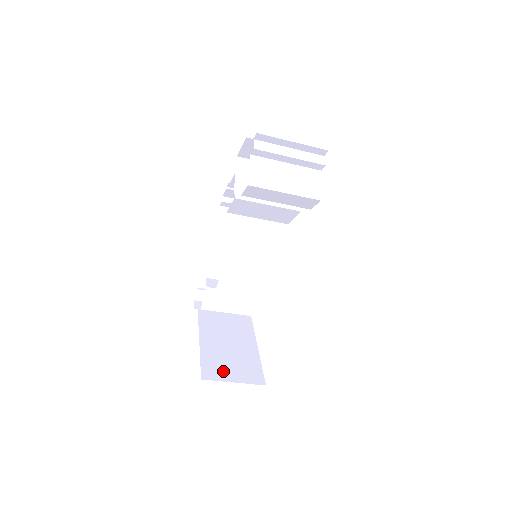
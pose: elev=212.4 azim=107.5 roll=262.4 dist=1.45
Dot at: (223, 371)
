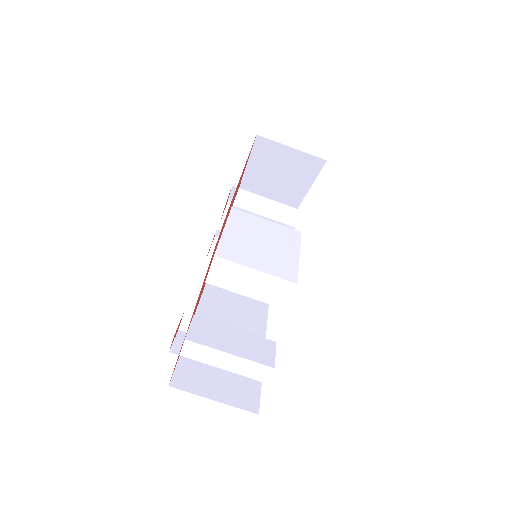
Dot at: occluded
